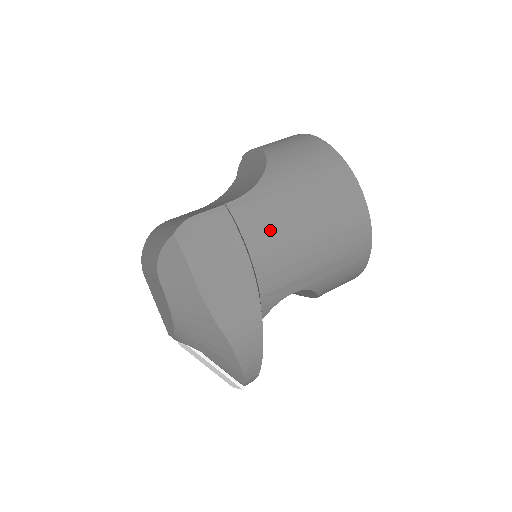
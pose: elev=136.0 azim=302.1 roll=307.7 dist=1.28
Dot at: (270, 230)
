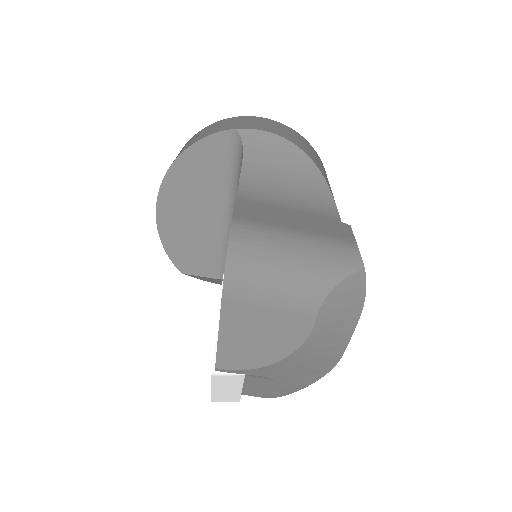
Dot at: occluded
